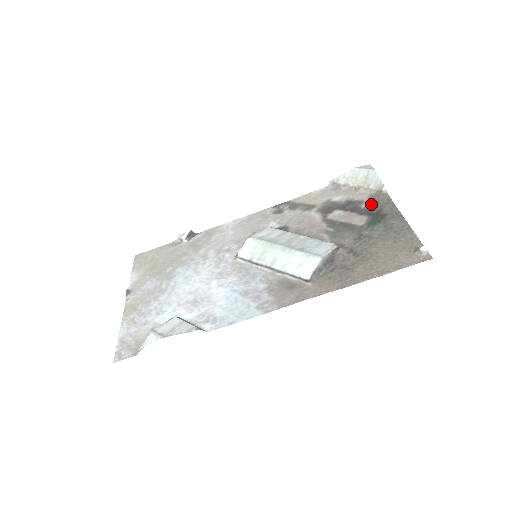
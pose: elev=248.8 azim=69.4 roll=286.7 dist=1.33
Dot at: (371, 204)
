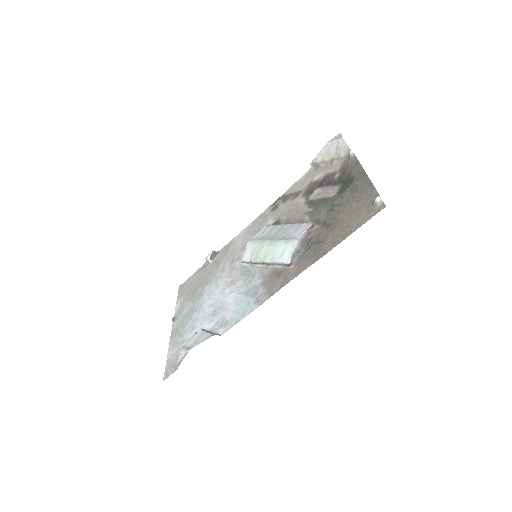
Dot at: (342, 172)
